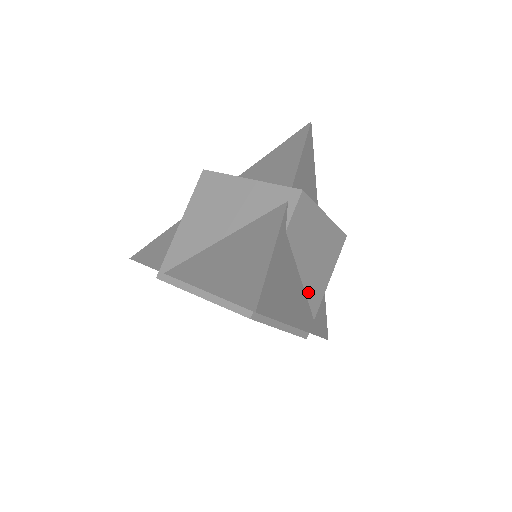
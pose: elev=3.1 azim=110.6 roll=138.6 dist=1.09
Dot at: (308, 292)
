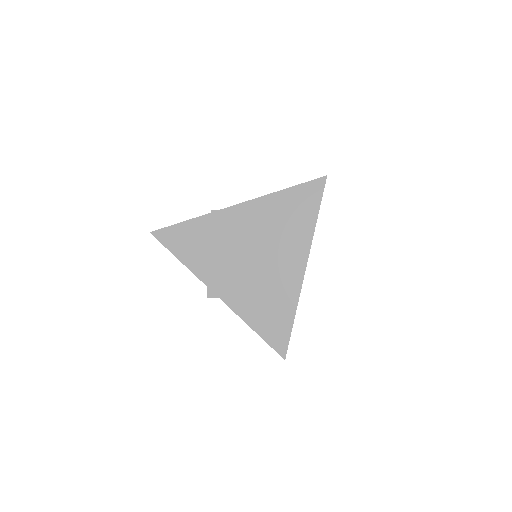
Dot at: occluded
